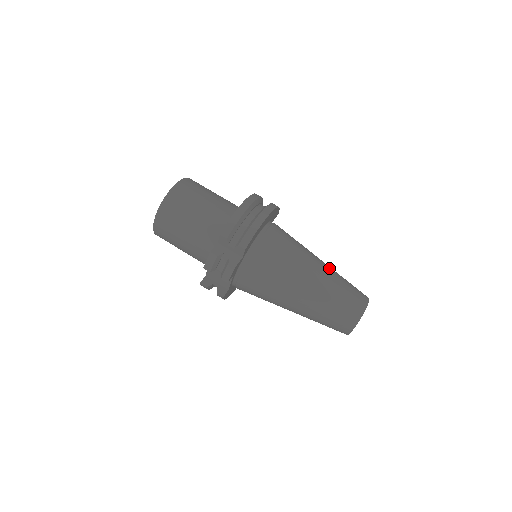
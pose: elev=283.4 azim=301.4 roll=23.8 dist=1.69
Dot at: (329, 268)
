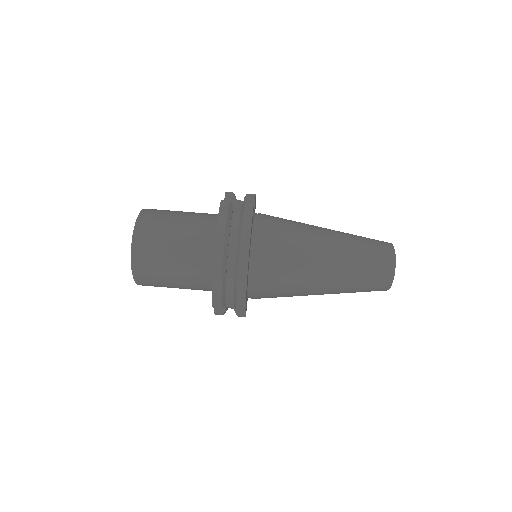
Dot at: (339, 256)
